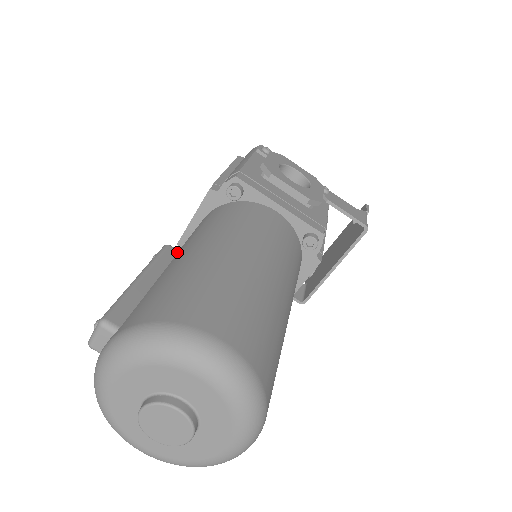
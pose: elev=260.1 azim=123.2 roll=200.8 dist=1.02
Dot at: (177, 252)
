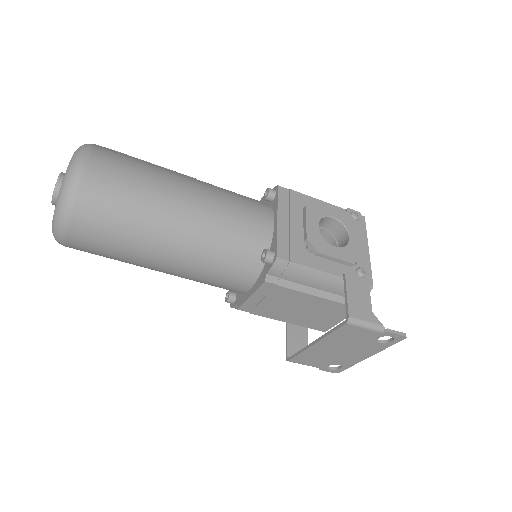
Dot at: occluded
